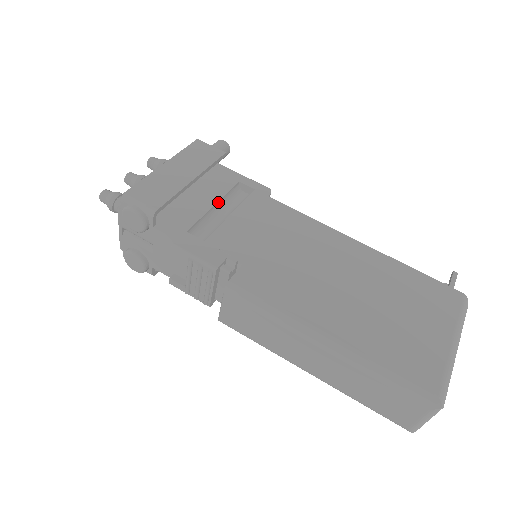
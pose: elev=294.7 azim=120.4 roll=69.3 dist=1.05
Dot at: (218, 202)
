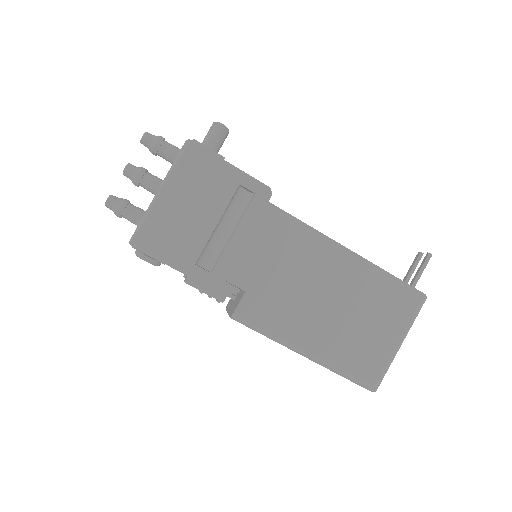
Dot at: (220, 218)
